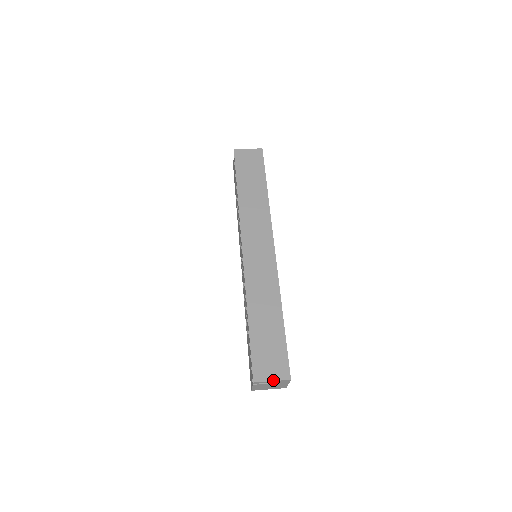
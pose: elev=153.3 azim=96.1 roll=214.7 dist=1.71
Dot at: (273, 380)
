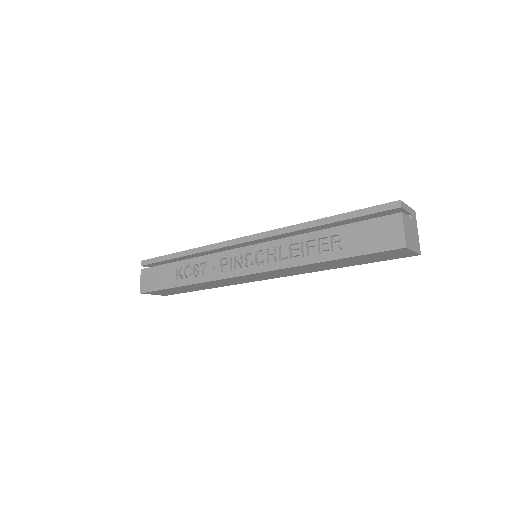
Dot at: (407, 206)
